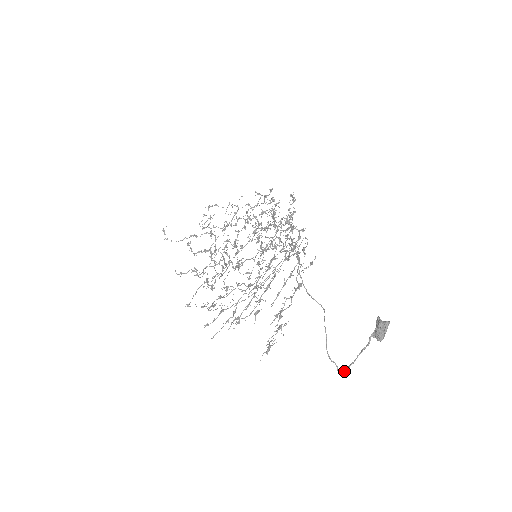
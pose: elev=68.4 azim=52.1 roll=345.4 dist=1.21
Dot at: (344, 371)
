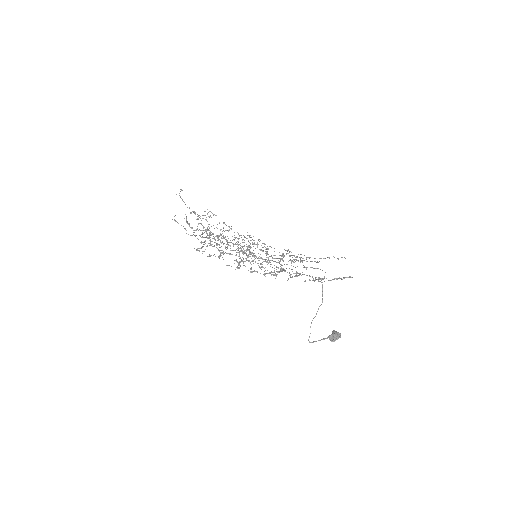
Dot at: (311, 342)
